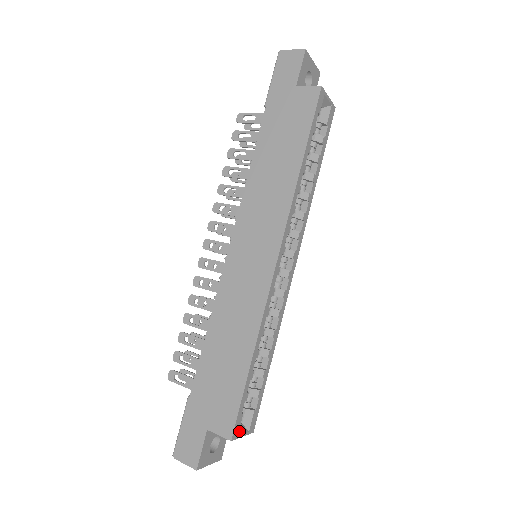
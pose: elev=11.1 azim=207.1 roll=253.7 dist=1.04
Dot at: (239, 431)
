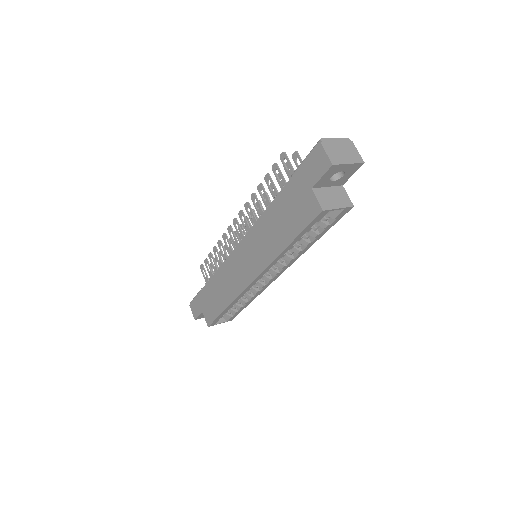
Dot at: (218, 322)
